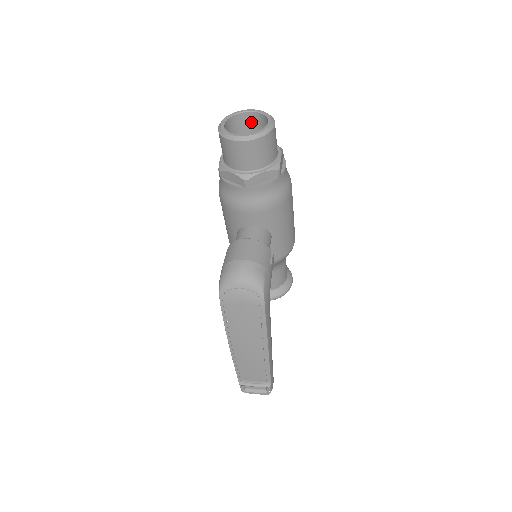
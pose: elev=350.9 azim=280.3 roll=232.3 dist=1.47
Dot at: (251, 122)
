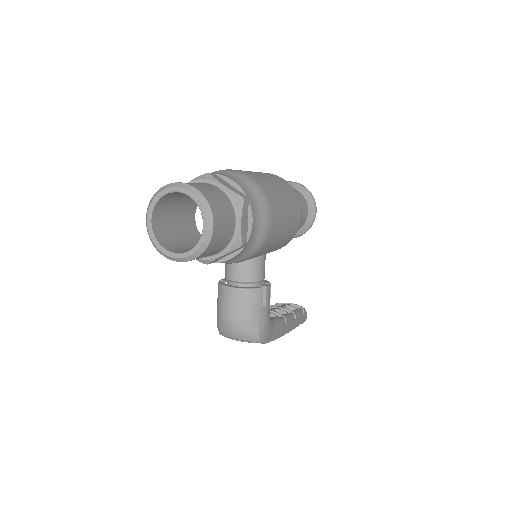
Dot at: occluded
